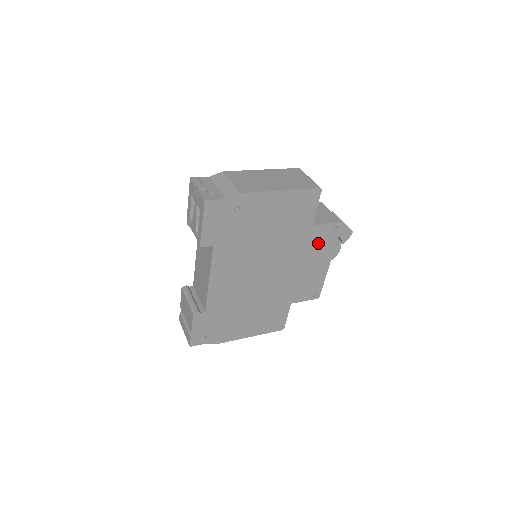
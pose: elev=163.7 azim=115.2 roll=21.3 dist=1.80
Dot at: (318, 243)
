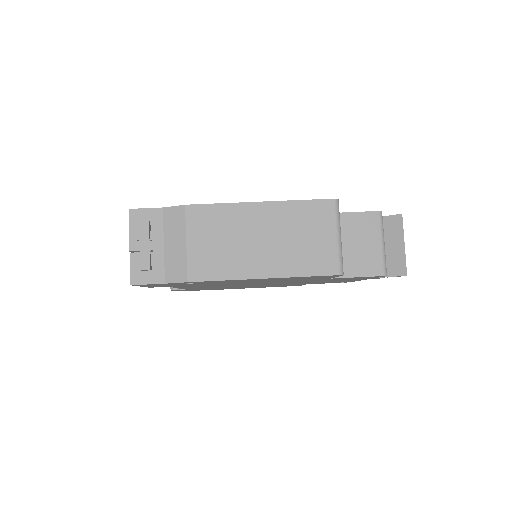
Dot at: (343, 279)
